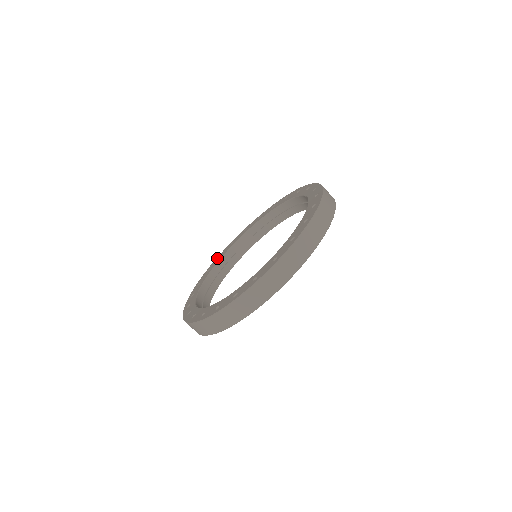
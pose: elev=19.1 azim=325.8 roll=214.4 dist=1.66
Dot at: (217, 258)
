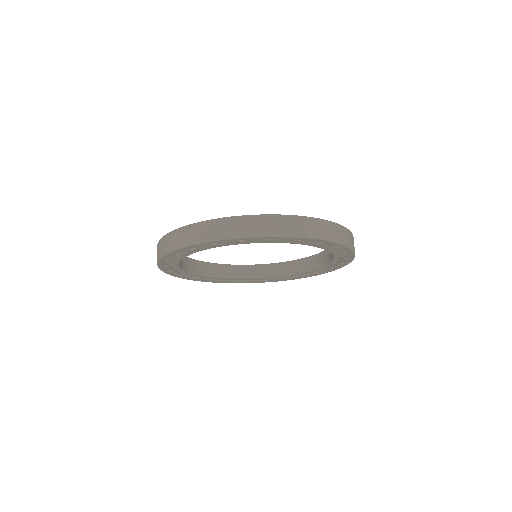
Dot at: occluded
